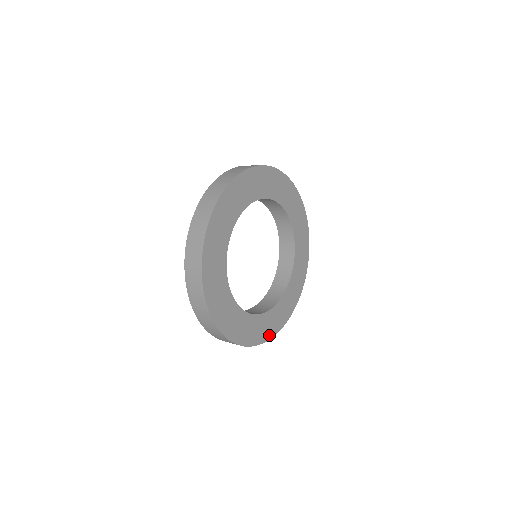
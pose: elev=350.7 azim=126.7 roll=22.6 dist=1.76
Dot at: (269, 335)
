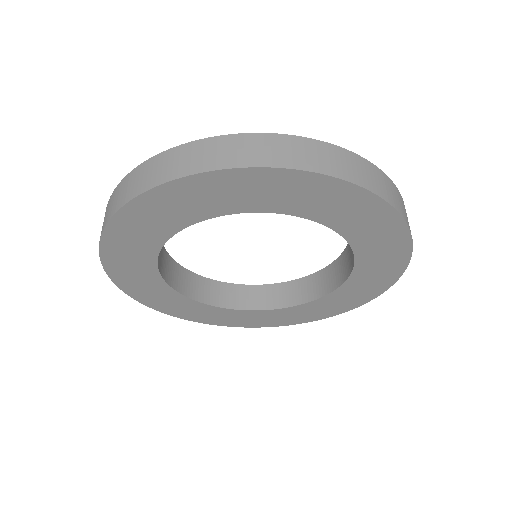
Dot at: (236, 324)
